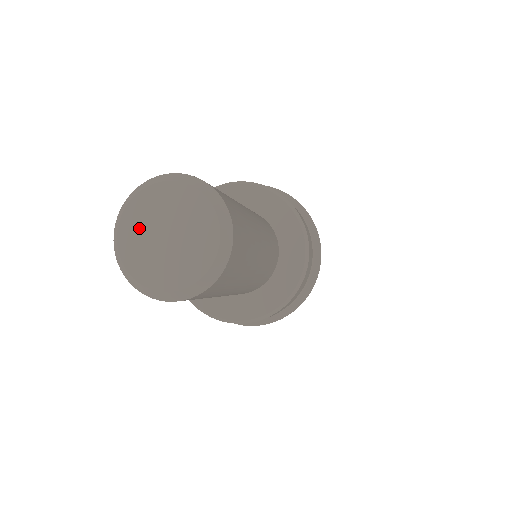
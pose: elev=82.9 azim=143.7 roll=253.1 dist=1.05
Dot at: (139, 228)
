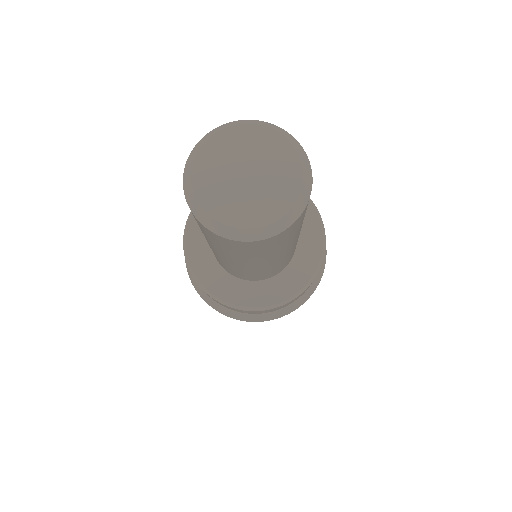
Dot at: (235, 147)
